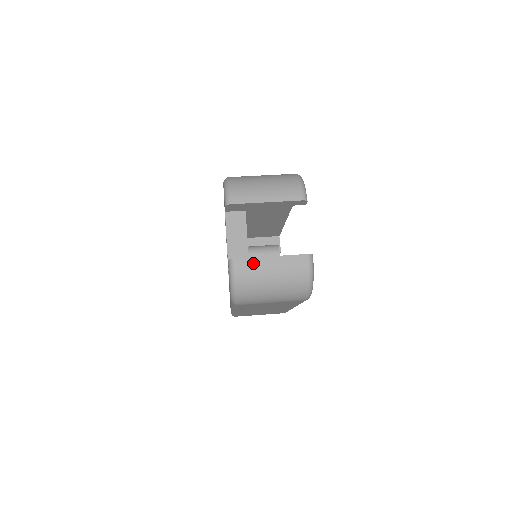
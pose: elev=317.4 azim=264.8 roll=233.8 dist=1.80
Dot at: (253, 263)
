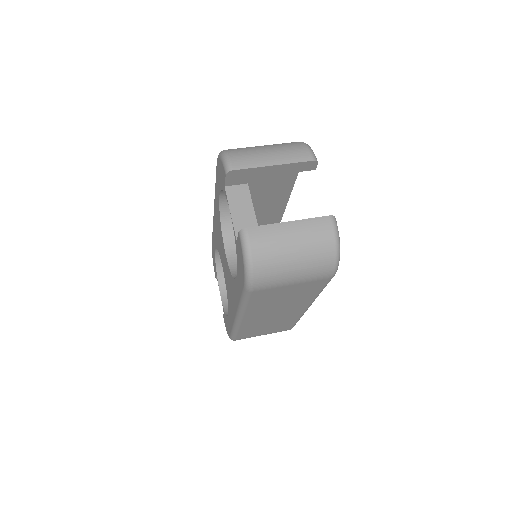
Dot at: (269, 231)
